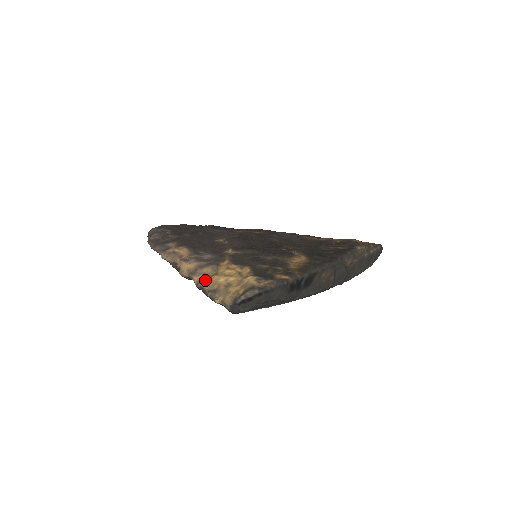
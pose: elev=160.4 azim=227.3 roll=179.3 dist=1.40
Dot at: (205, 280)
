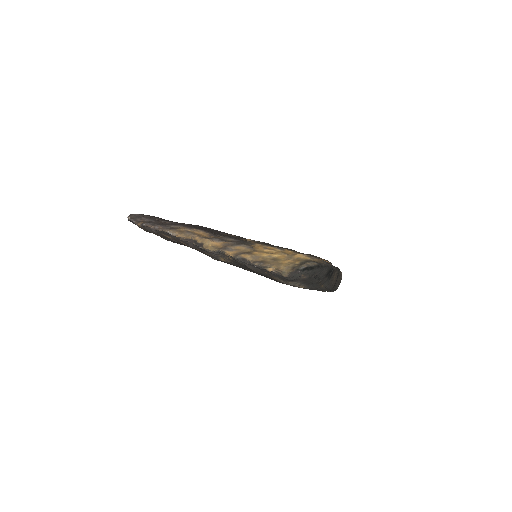
Dot at: (245, 253)
